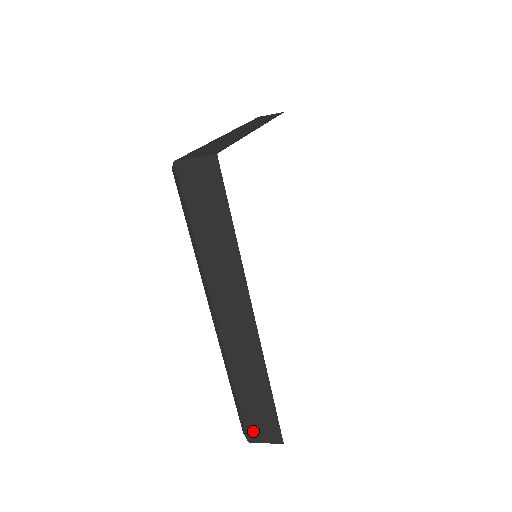
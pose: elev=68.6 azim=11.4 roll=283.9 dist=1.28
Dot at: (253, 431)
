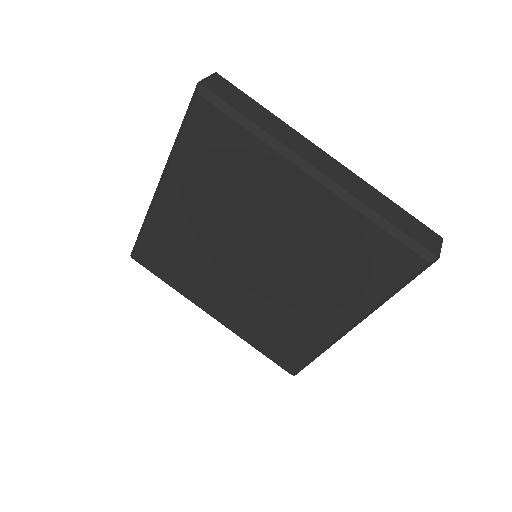
Dot at: (427, 245)
